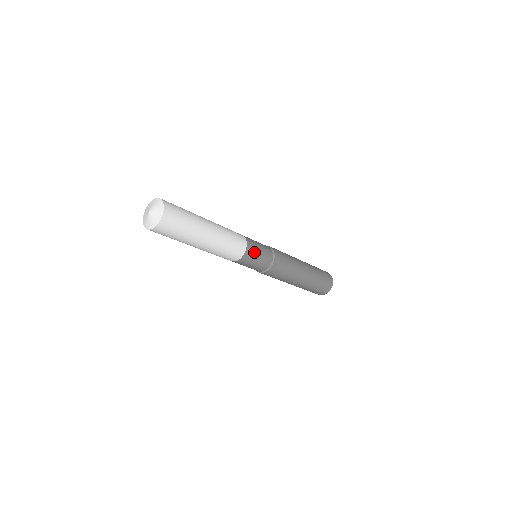
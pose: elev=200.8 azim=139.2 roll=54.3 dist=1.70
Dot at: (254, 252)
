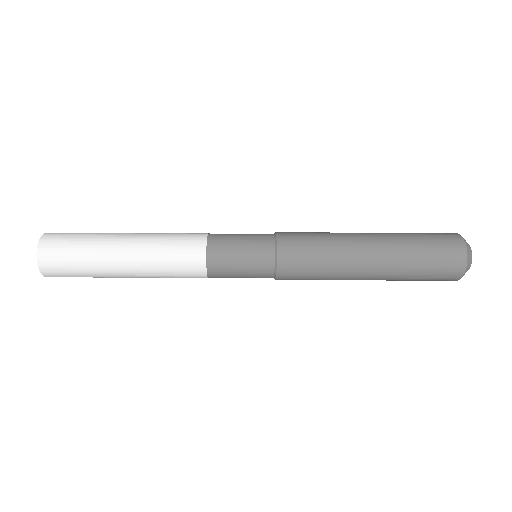
Dot at: (227, 240)
